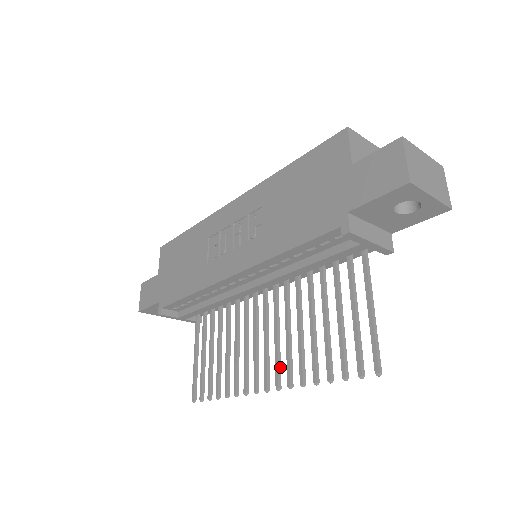
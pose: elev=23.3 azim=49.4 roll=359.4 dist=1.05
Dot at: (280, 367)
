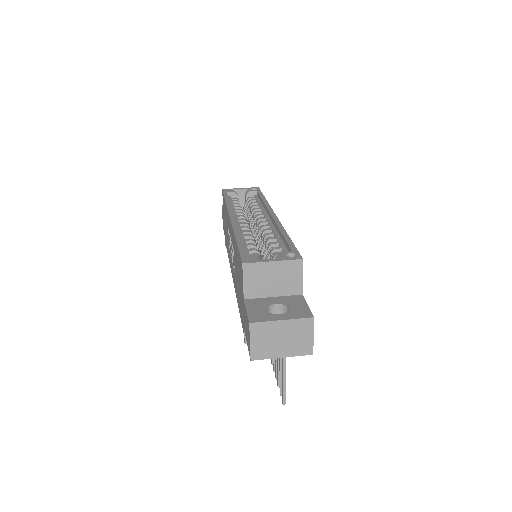
Dot at: occluded
